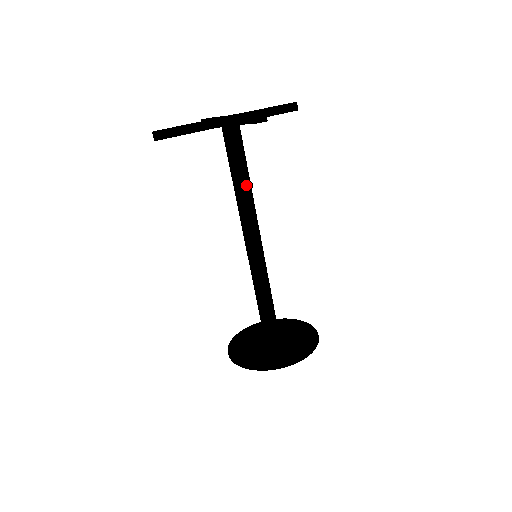
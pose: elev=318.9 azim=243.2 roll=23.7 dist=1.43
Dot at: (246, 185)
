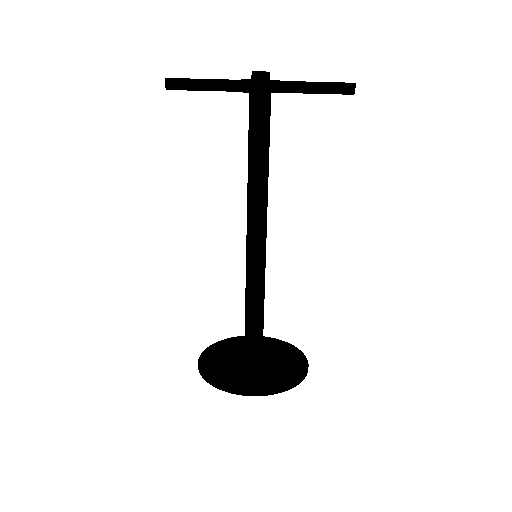
Dot at: (259, 168)
